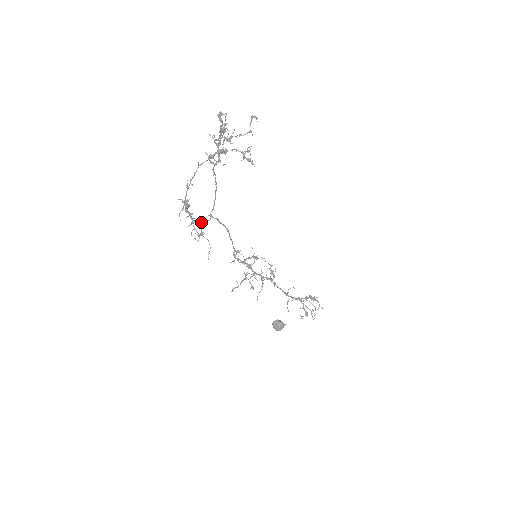
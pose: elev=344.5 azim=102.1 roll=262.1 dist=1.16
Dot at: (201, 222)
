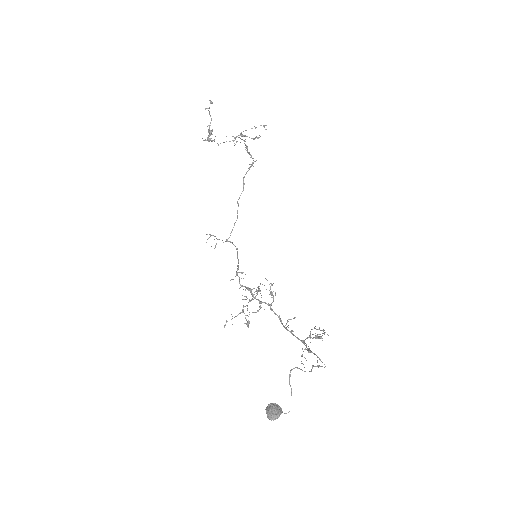
Dot at: (217, 239)
